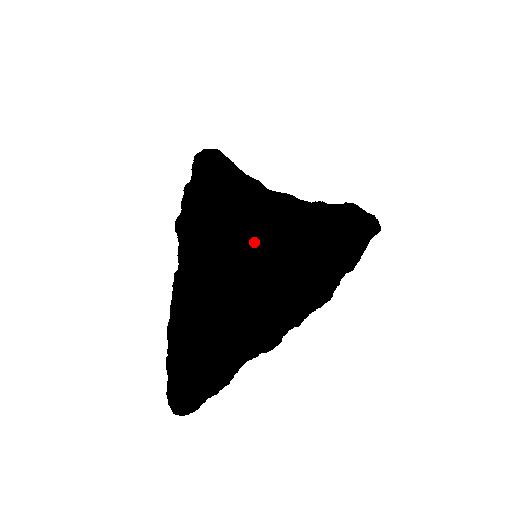
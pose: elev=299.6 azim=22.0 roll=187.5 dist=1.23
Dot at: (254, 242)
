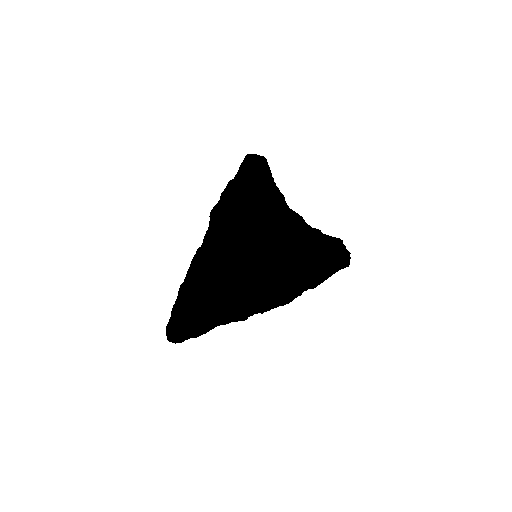
Dot at: (257, 257)
